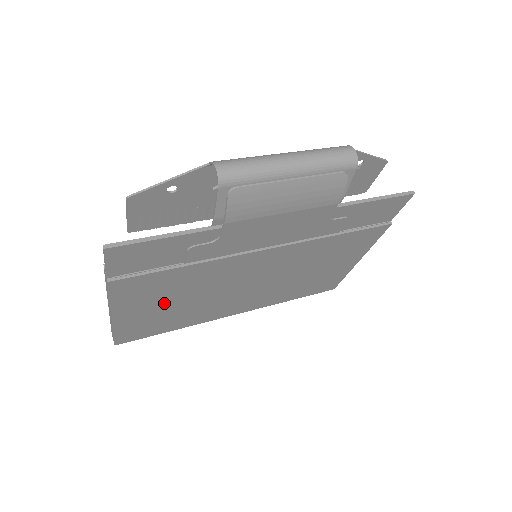
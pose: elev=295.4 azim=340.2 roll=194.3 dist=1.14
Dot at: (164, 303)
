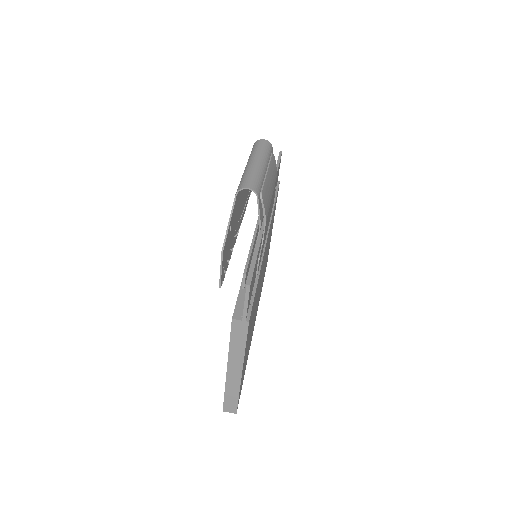
Dot at: occluded
